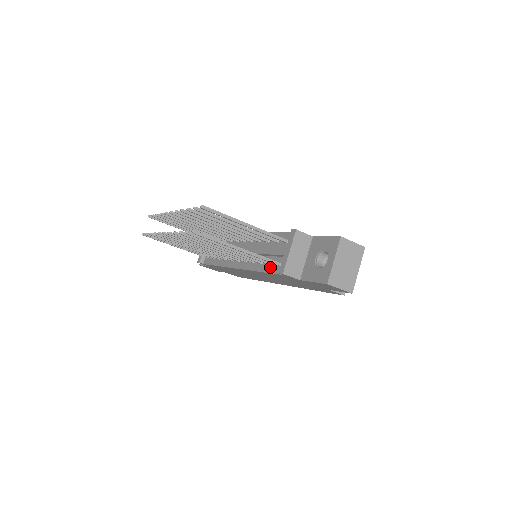
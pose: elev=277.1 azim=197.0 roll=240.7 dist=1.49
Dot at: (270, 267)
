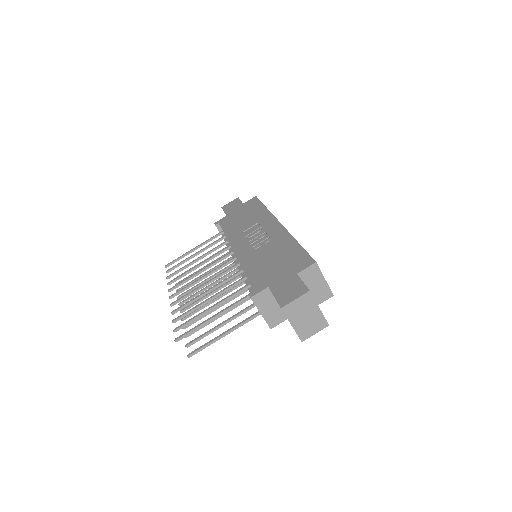
Dot at: occluded
